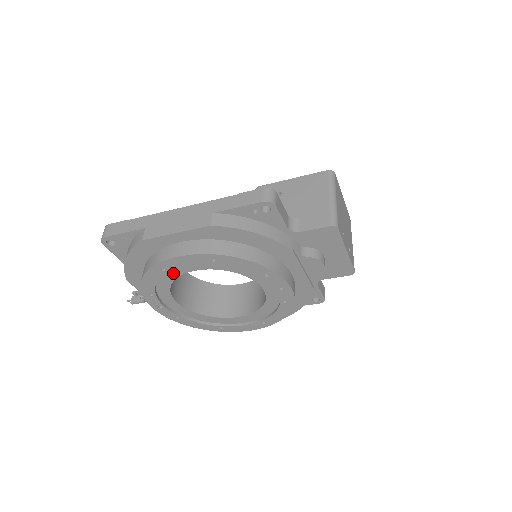
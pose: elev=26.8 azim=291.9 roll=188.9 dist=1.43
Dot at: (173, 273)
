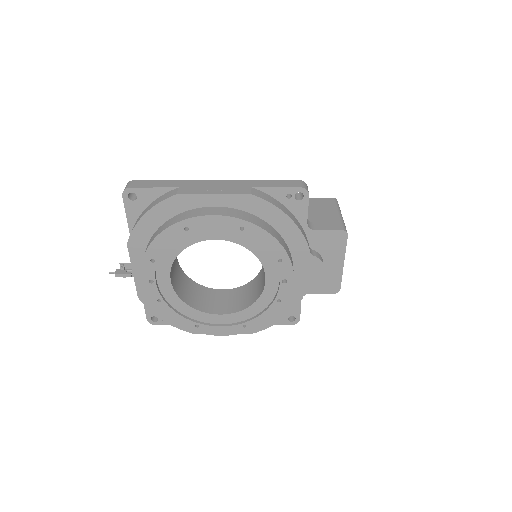
Dot at: (191, 238)
